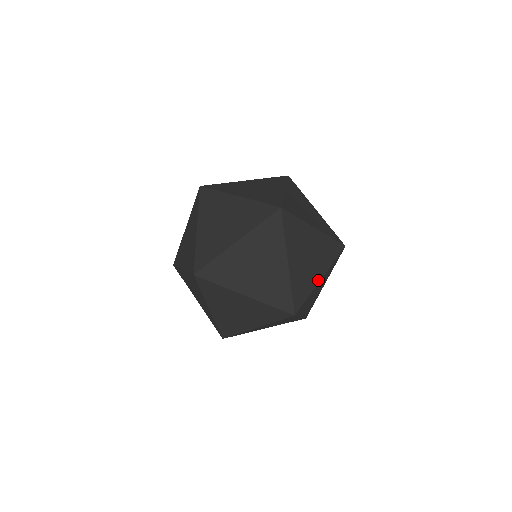
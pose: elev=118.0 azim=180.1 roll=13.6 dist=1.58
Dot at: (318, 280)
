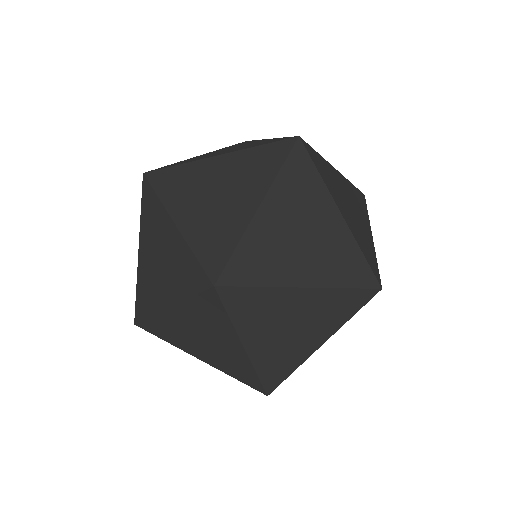
Dot at: (314, 348)
